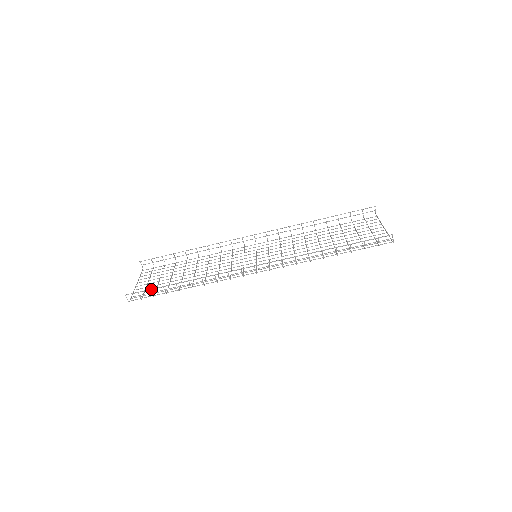
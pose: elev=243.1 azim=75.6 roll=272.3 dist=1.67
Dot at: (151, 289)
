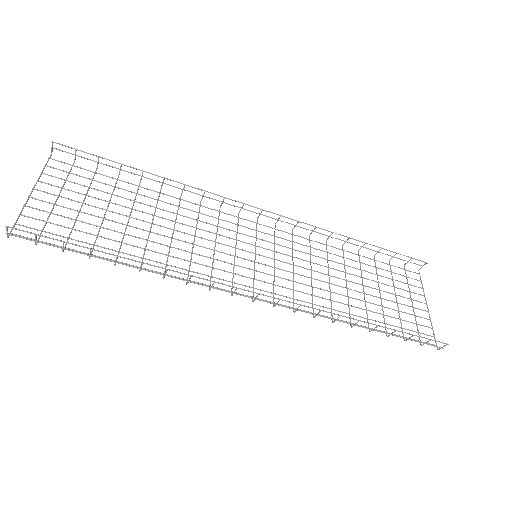
Dot at: (60, 225)
